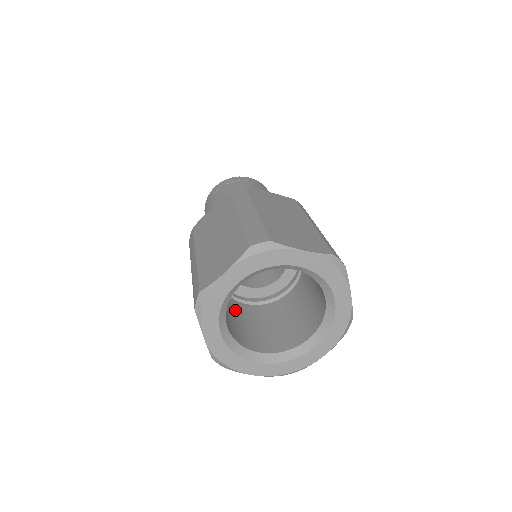
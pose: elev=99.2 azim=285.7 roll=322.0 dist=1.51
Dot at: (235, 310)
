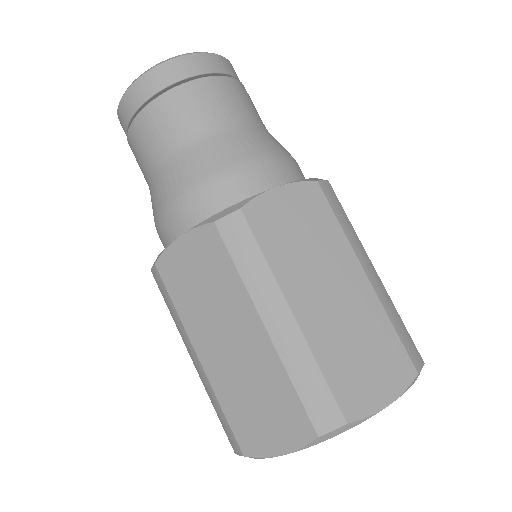
Dot at: occluded
